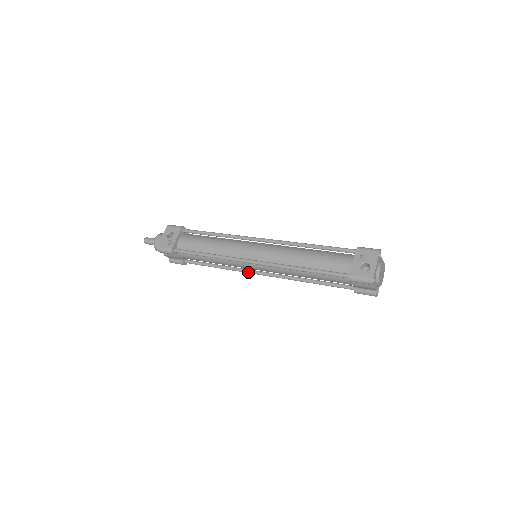
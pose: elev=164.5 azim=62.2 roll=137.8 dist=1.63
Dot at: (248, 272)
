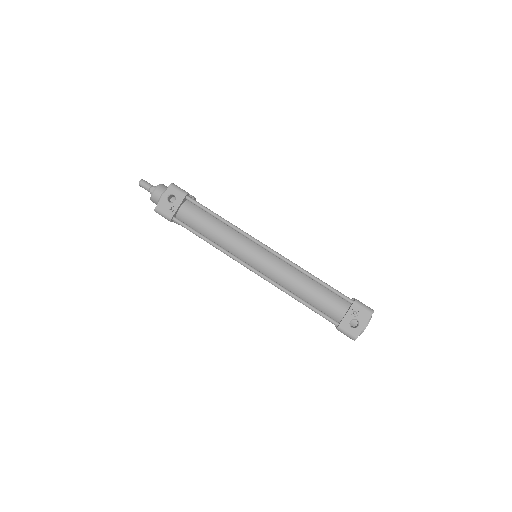
Dot at: occluded
